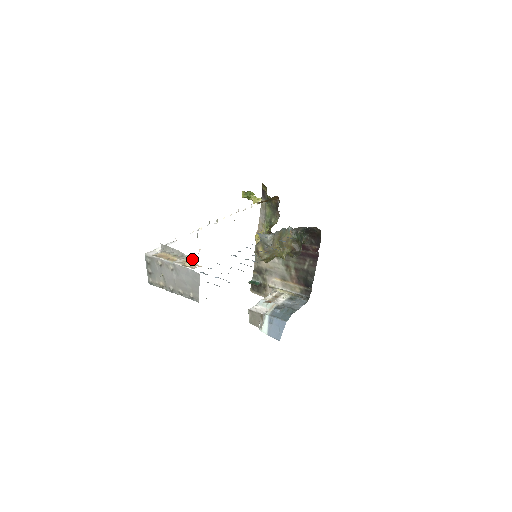
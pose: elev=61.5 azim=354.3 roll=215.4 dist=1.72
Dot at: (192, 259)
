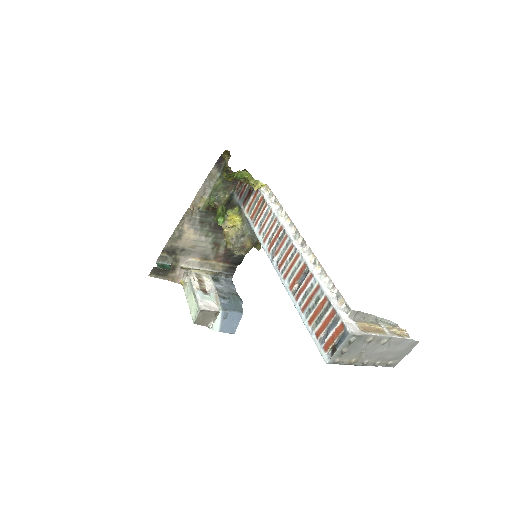
Dot at: (389, 322)
